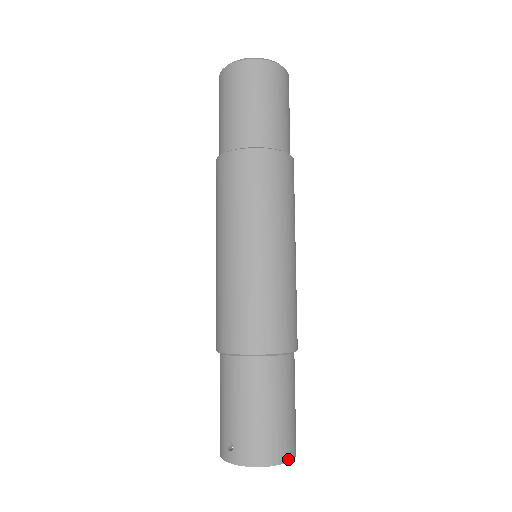
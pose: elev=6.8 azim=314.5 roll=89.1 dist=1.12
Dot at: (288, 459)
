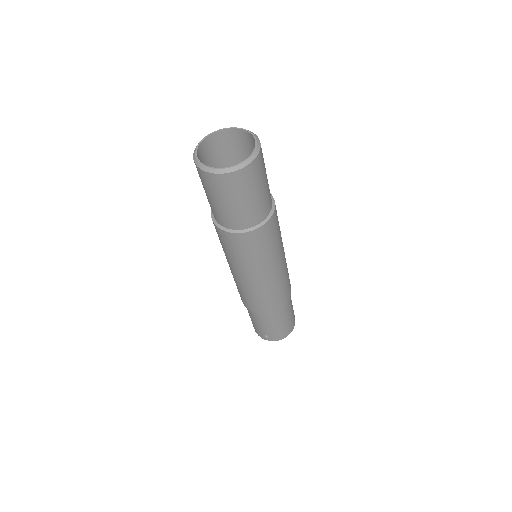
Dot at: occluded
